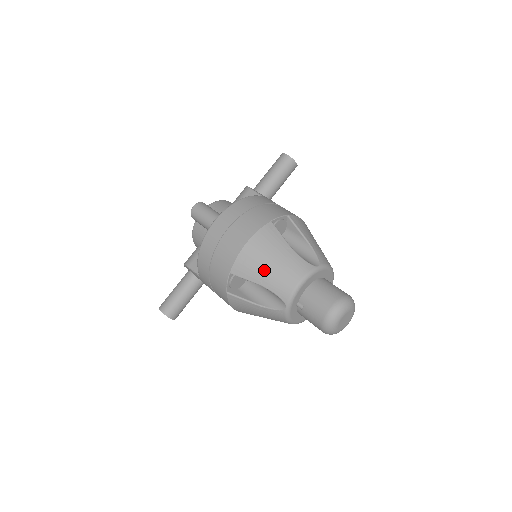
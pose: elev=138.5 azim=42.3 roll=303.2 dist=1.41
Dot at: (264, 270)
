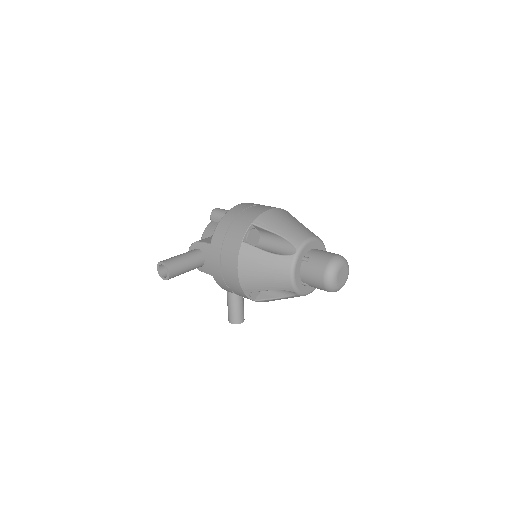
Dot at: (282, 225)
